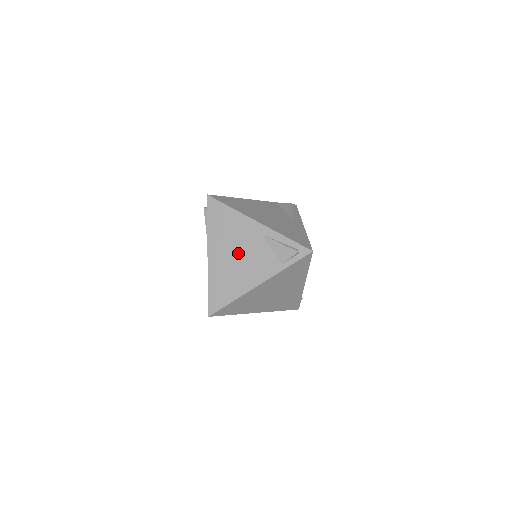
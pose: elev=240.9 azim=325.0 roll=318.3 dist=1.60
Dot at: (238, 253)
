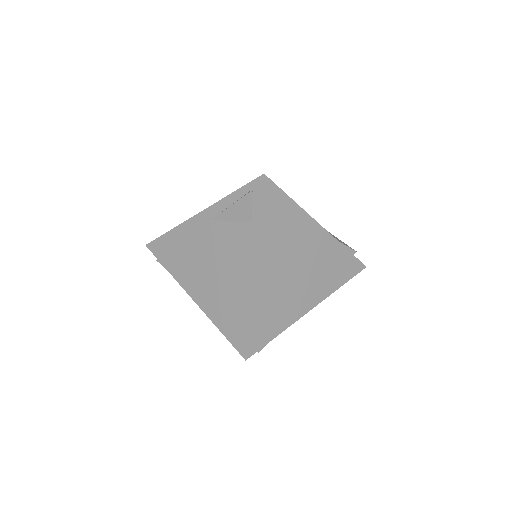
Dot at: (210, 263)
